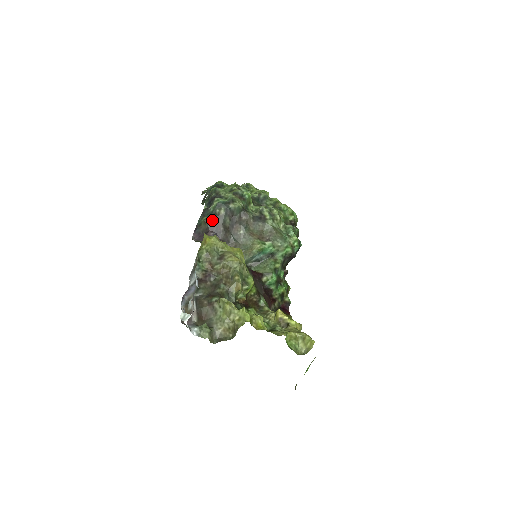
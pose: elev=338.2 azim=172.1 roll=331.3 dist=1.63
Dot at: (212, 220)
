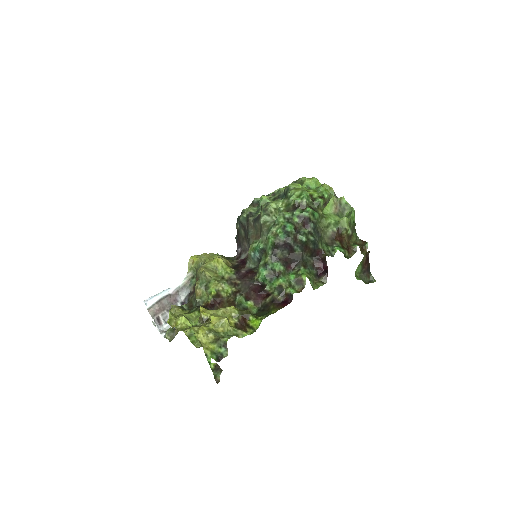
Dot at: (237, 236)
